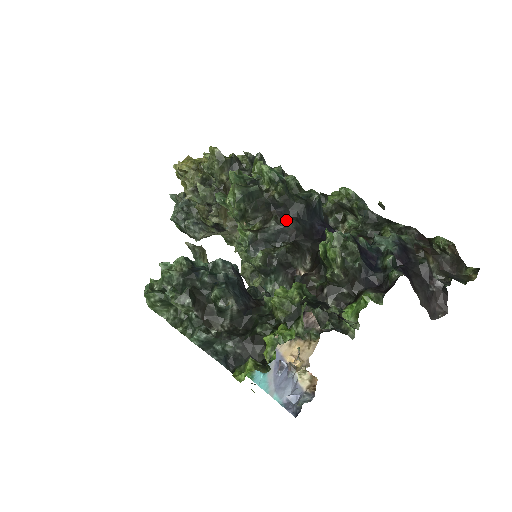
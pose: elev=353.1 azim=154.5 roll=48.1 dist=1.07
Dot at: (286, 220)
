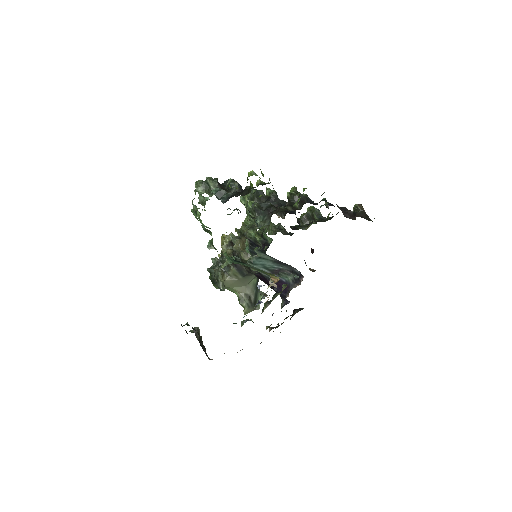
Dot at: (274, 202)
